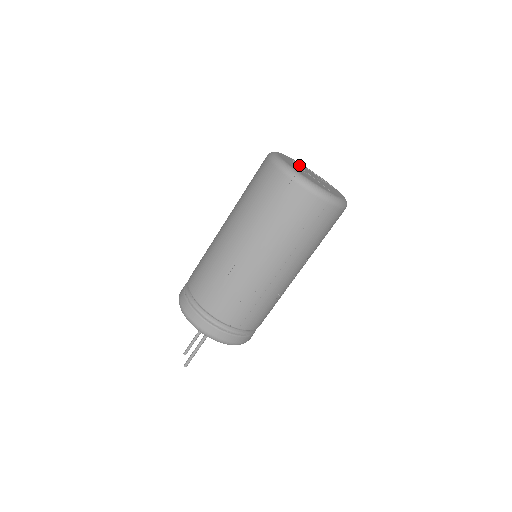
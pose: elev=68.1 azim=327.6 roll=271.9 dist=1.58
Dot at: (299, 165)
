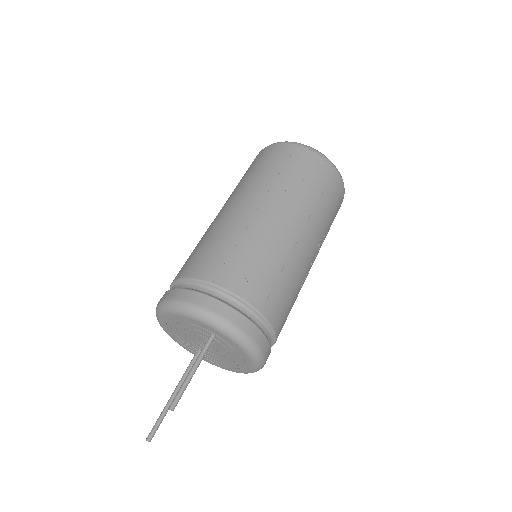
Dot at: occluded
